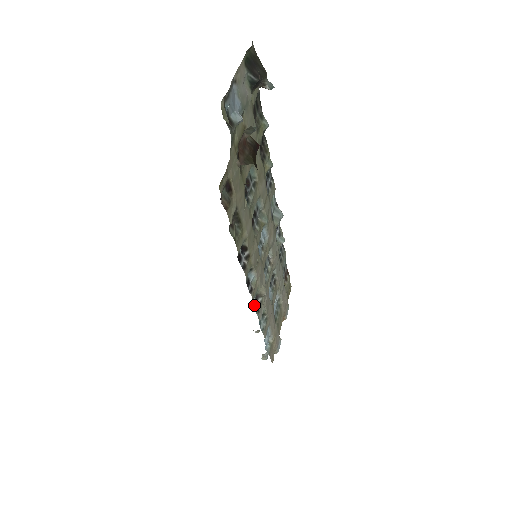
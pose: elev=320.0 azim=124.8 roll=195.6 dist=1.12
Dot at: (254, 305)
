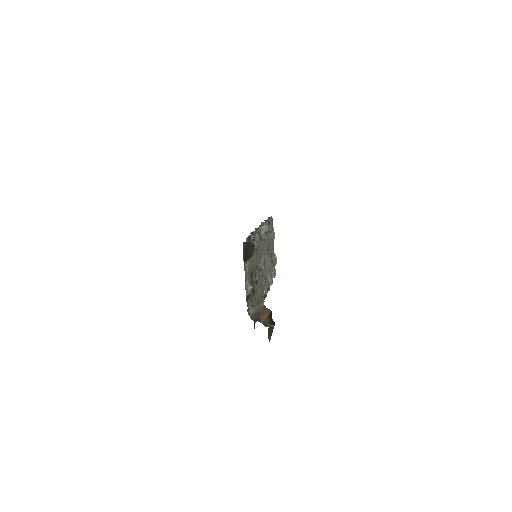
Dot at: (267, 290)
